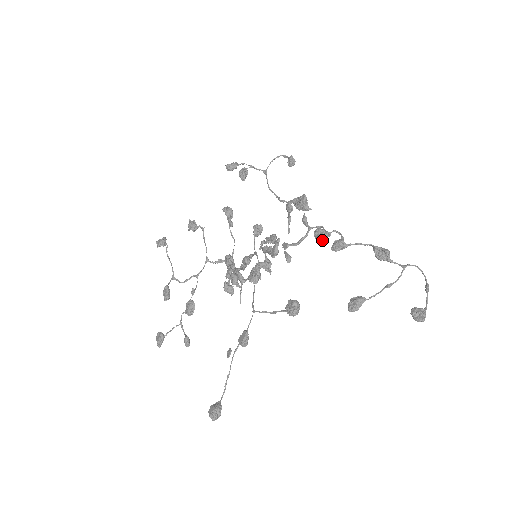
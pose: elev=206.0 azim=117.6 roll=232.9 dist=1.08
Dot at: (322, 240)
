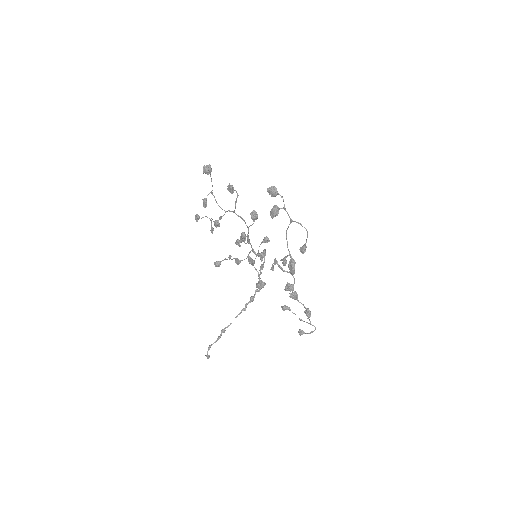
Dot at: occluded
